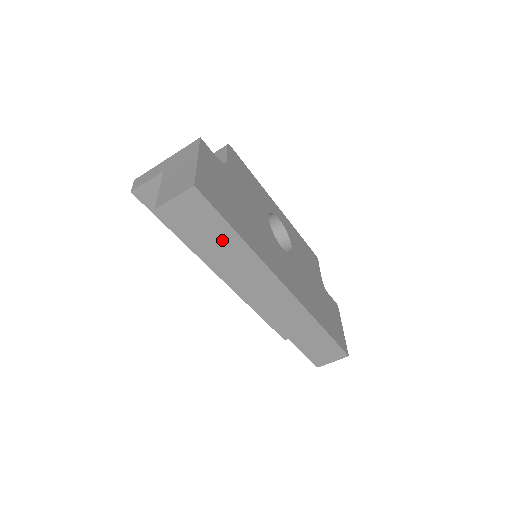
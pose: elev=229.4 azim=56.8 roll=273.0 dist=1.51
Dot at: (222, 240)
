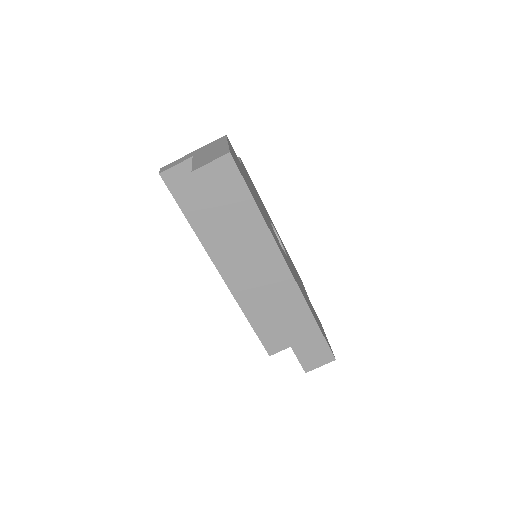
Dot at: (243, 211)
